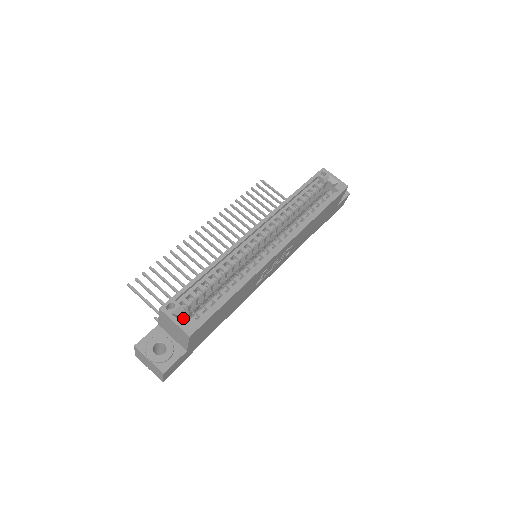
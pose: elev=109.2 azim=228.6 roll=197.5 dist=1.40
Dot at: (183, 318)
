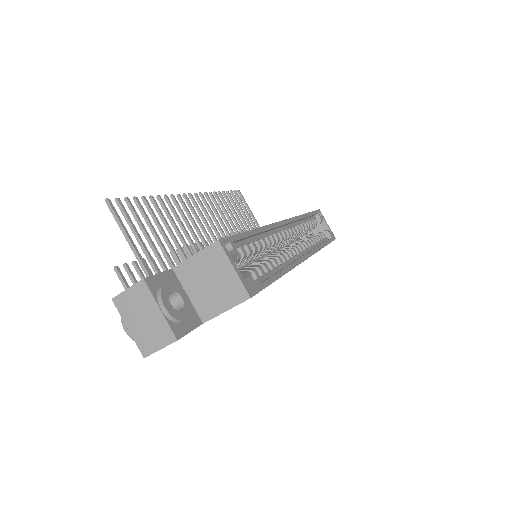
Dot at: occluded
